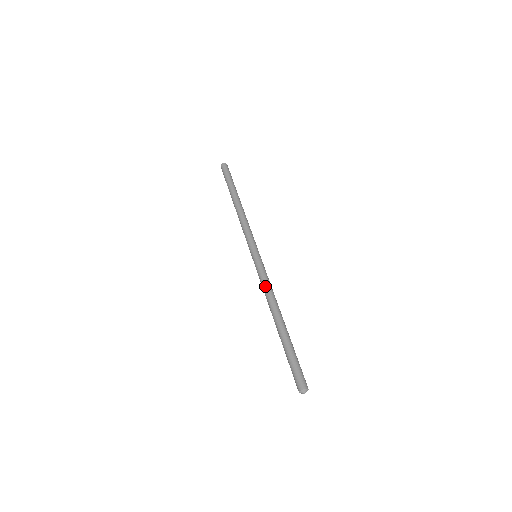
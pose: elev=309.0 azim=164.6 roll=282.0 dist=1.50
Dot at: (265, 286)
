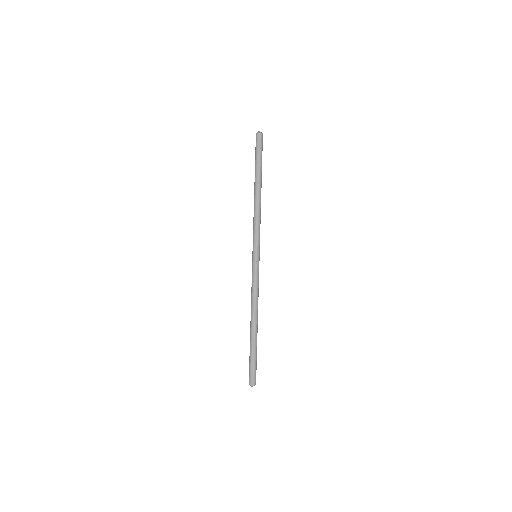
Dot at: (256, 291)
